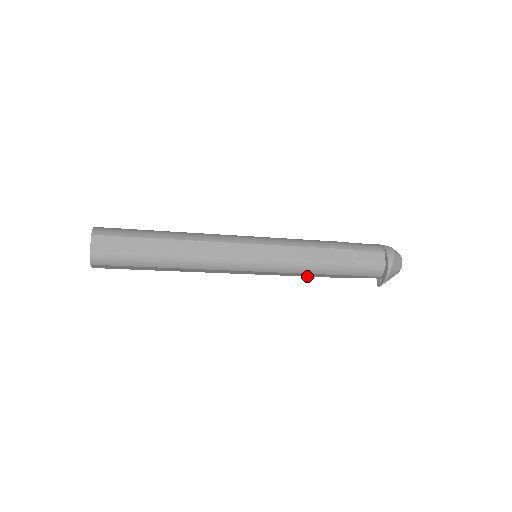
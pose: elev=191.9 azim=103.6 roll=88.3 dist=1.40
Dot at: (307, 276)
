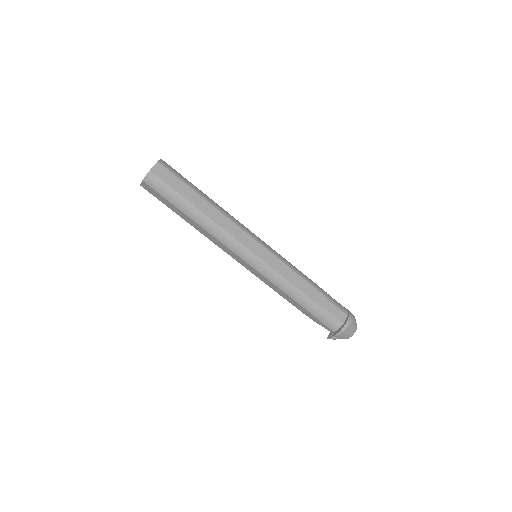
Dot at: (282, 296)
